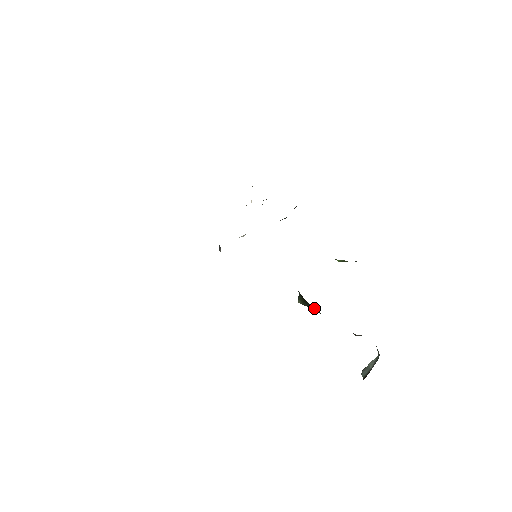
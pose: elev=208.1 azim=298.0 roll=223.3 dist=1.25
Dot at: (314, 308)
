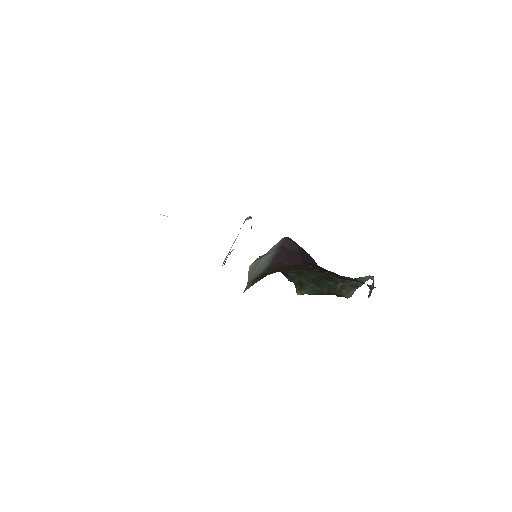
Dot at: (312, 285)
